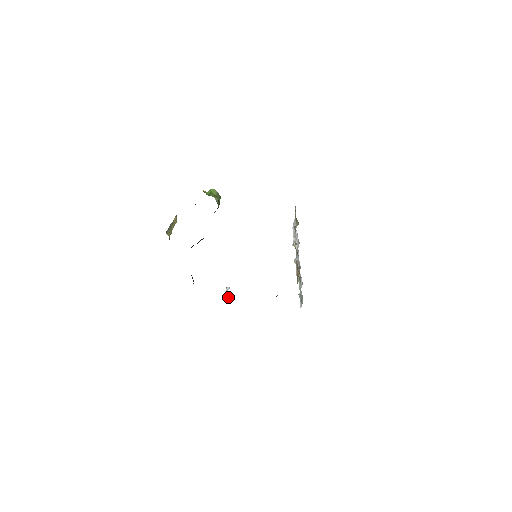
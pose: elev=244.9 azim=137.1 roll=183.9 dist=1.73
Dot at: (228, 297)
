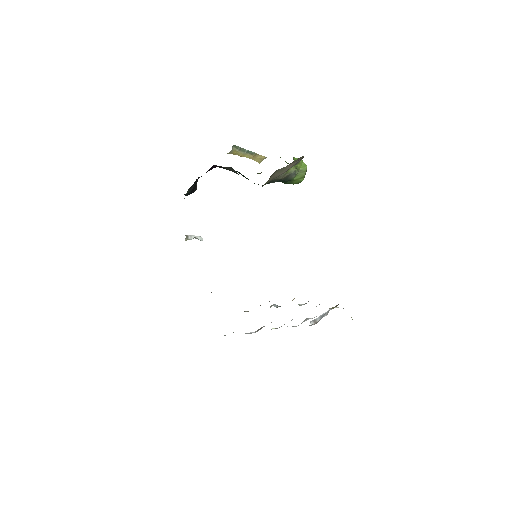
Dot at: (187, 239)
